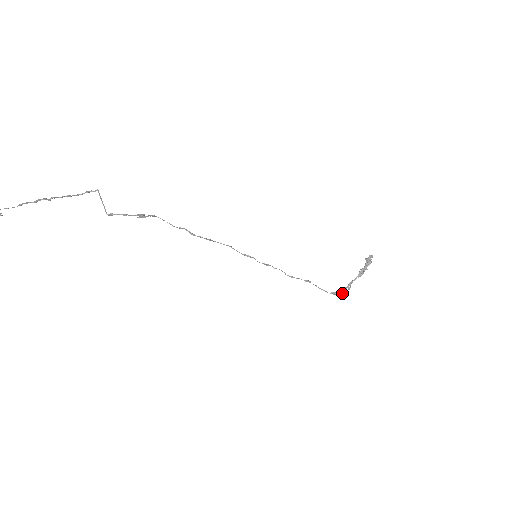
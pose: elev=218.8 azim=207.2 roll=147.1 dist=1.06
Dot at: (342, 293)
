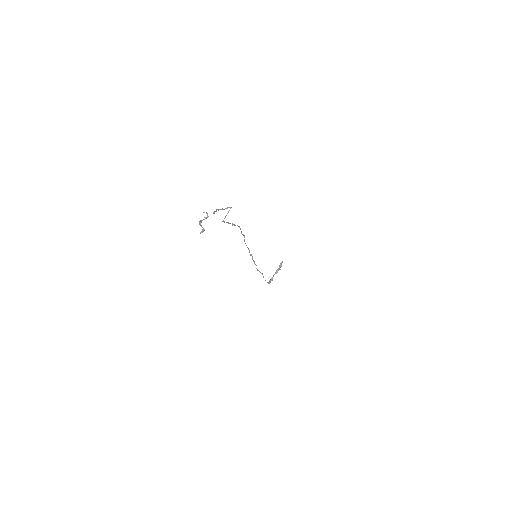
Dot at: occluded
